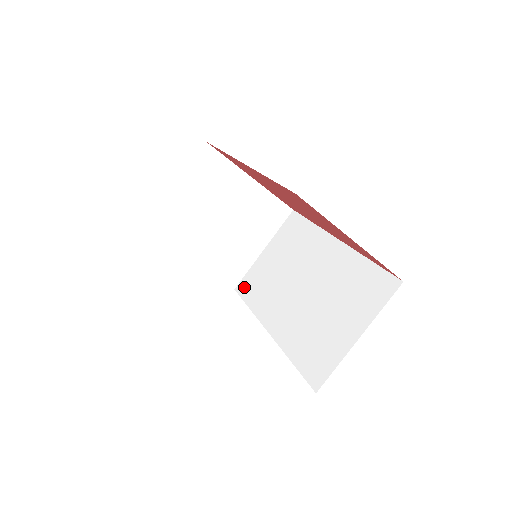
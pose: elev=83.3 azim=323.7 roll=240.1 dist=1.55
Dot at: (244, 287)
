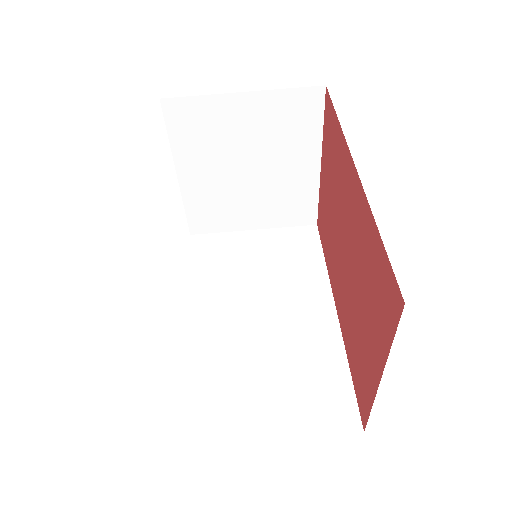
Dot at: (202, 244)
